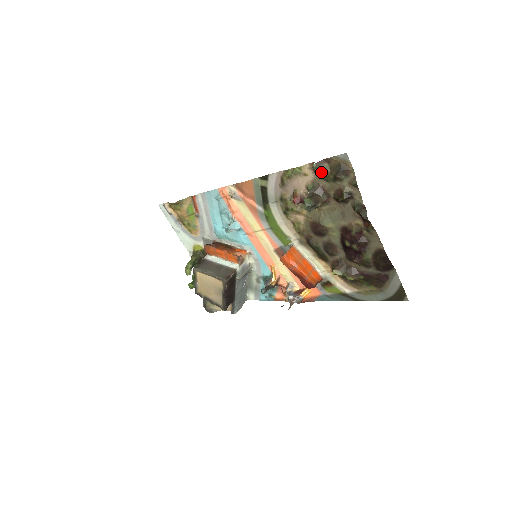
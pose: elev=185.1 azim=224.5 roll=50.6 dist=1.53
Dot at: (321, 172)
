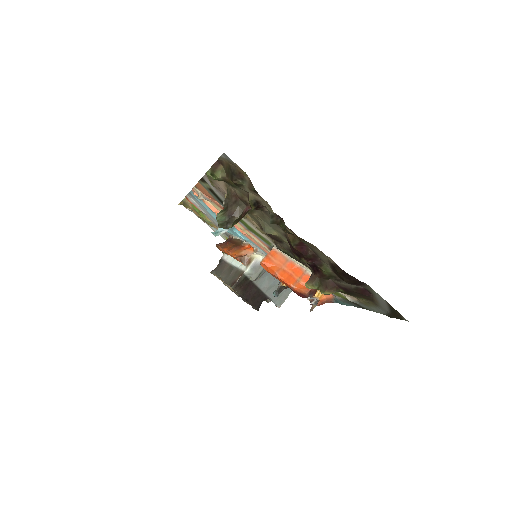
Dot at: (218, 179)
